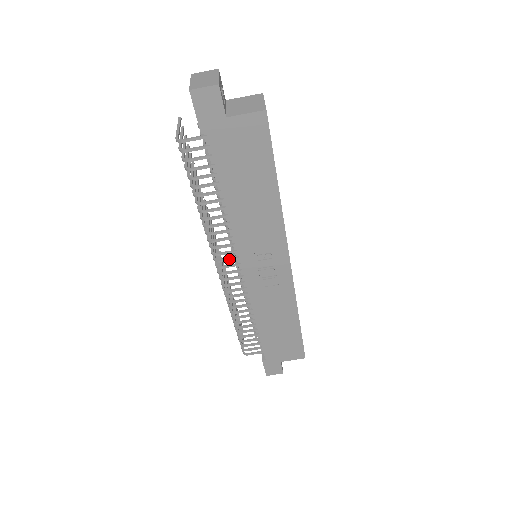
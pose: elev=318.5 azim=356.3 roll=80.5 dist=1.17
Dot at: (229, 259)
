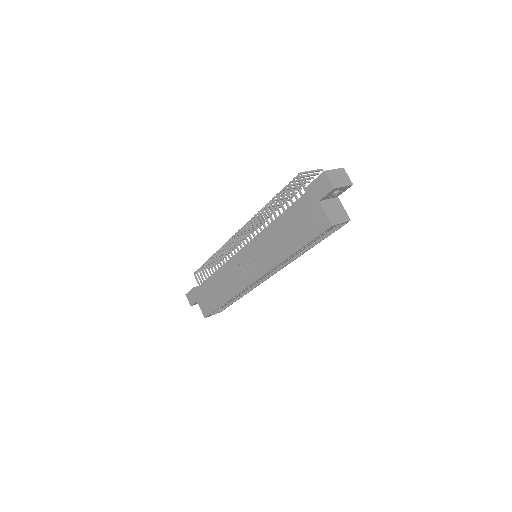
Dot at: (246, 237)
